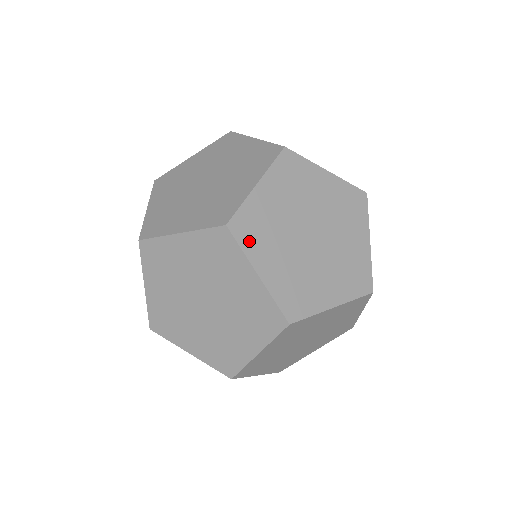
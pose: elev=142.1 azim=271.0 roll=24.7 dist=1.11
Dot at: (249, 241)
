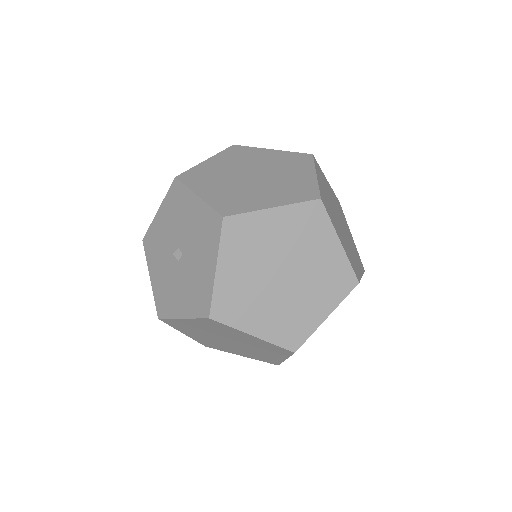
Dot at: (330, 215)
